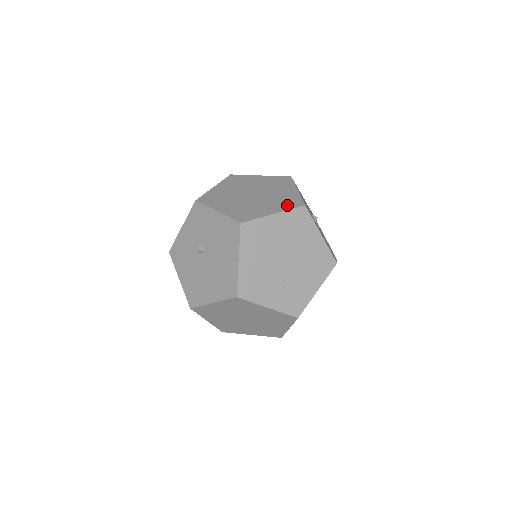
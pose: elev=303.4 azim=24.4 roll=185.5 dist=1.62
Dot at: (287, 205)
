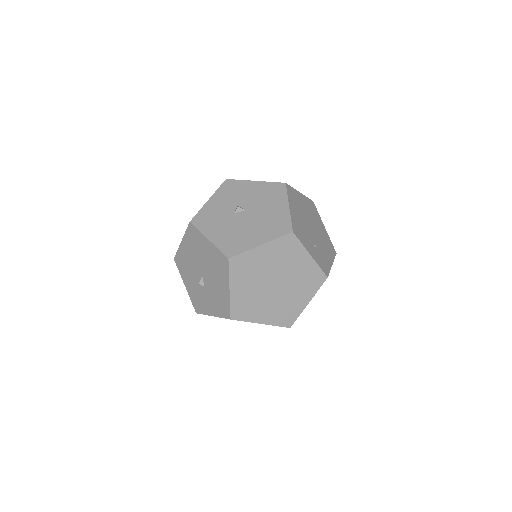
Dot at: occluded
